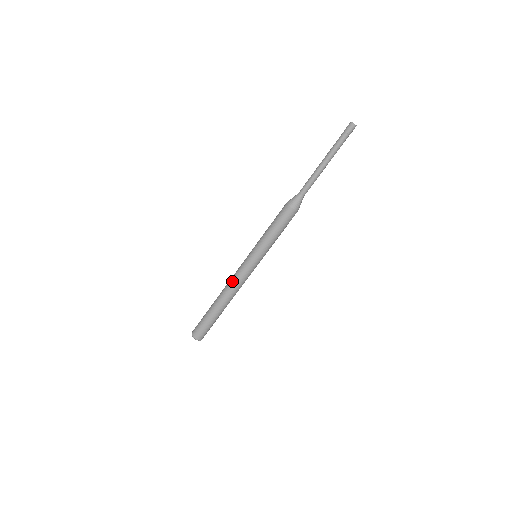
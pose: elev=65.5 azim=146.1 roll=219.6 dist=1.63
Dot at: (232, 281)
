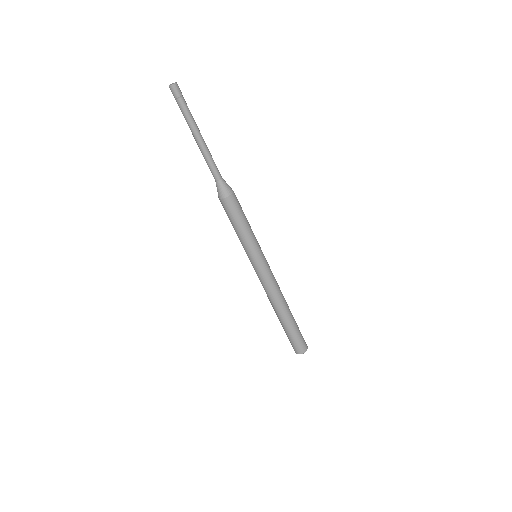
Dot at: (267, 292)
